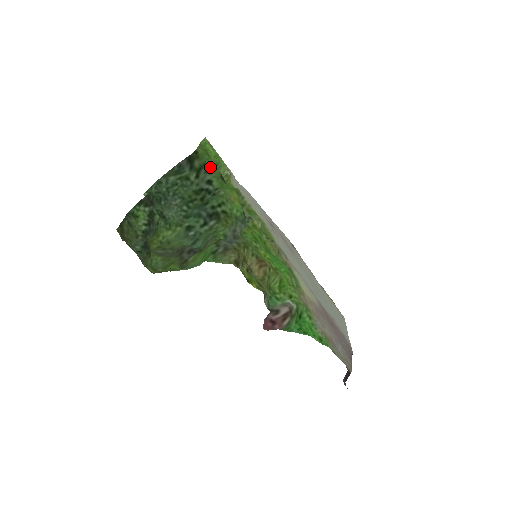
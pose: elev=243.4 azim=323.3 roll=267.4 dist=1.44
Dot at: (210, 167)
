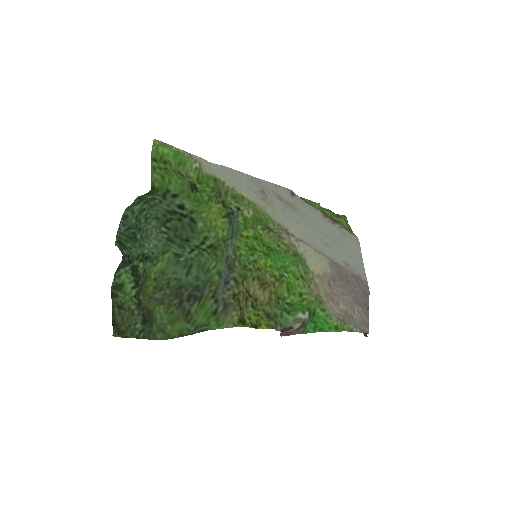
Dot at: (175, 191)
